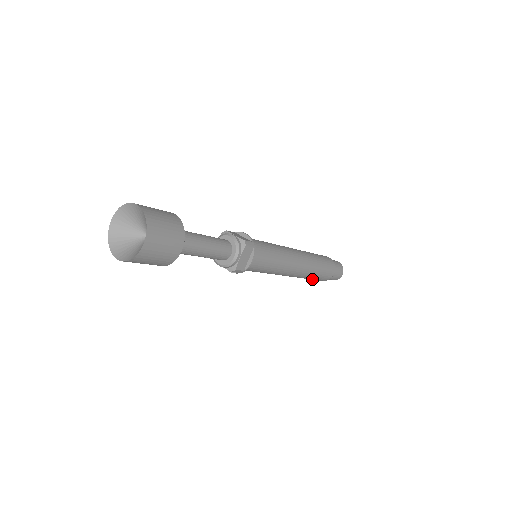
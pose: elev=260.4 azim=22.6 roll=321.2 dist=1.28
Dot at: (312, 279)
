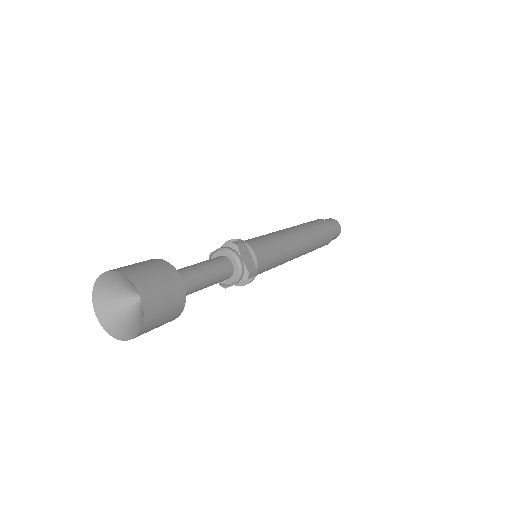
Dot at: occluded
